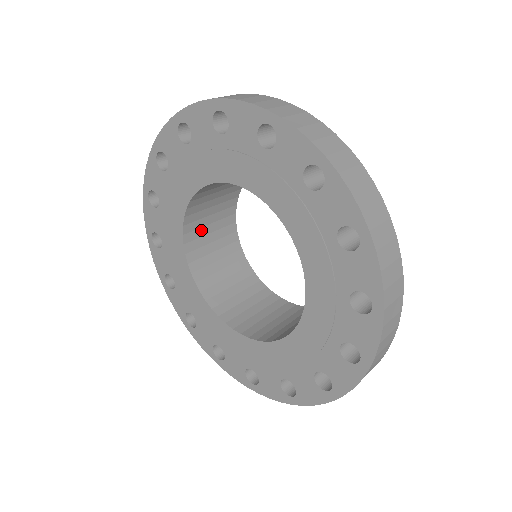
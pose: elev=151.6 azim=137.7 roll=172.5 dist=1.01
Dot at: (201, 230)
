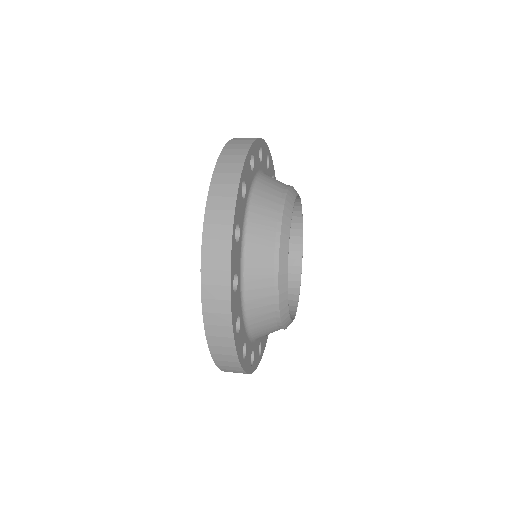
Dot at: occluded
